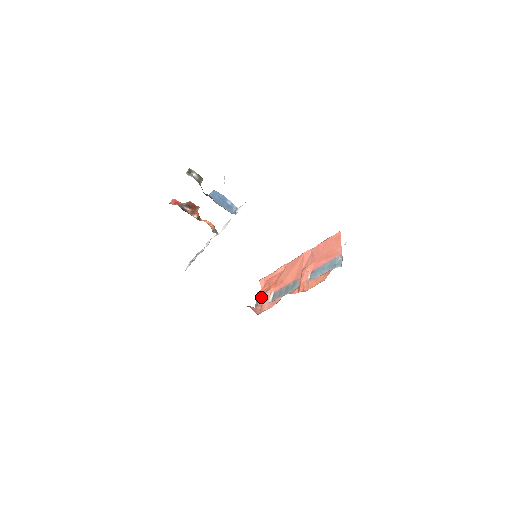
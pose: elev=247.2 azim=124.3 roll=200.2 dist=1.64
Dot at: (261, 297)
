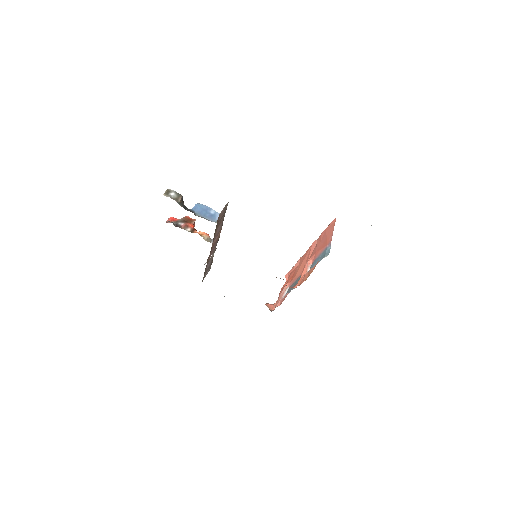
Dot at: occluded
